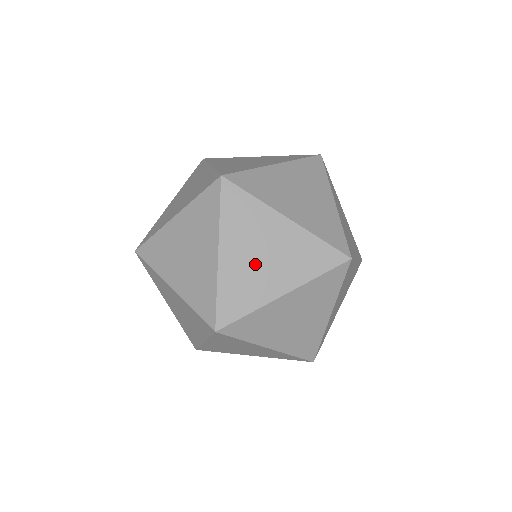
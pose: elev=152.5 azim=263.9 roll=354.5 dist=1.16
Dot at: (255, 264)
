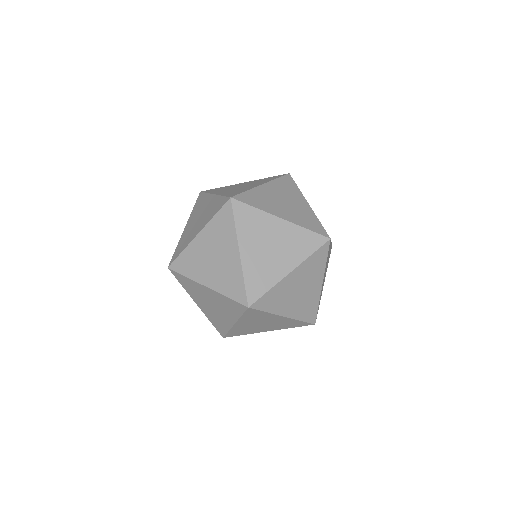
Dot at: (266, 255)
